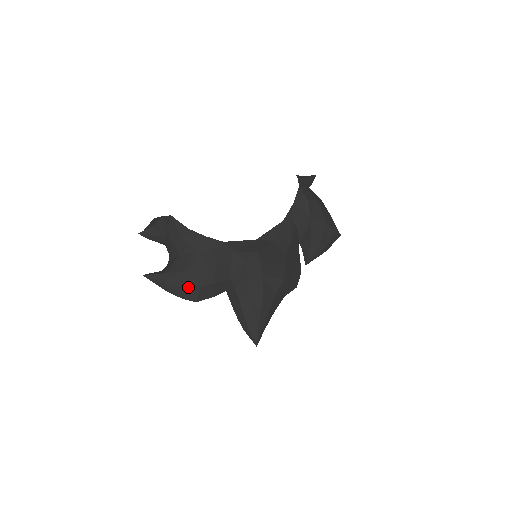
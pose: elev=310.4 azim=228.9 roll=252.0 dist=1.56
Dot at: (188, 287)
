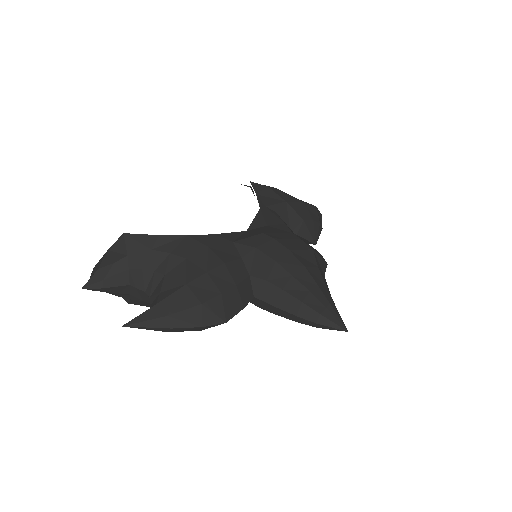
Dot at: (204, 303)
